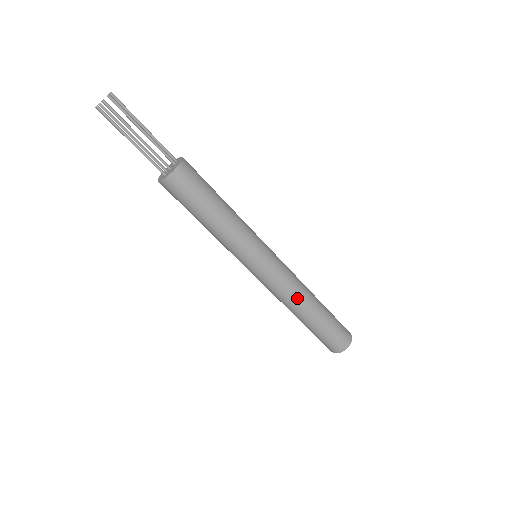
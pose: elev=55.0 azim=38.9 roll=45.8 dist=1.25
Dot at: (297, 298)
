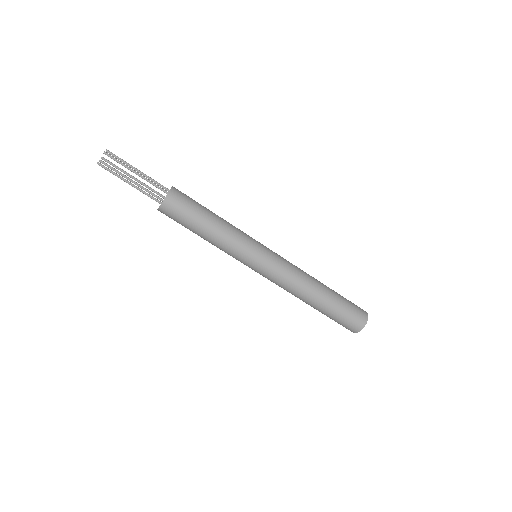
Dot at: (301, 286)
